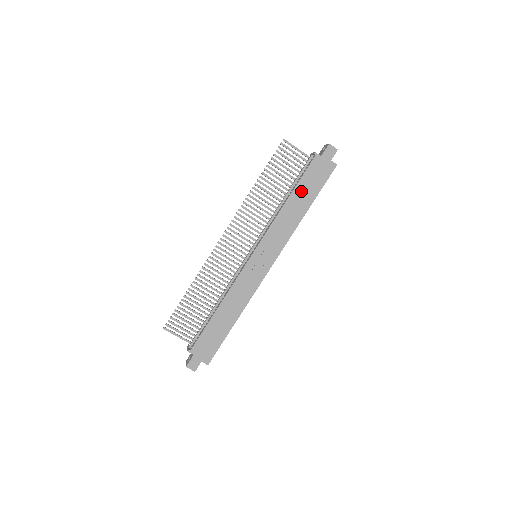
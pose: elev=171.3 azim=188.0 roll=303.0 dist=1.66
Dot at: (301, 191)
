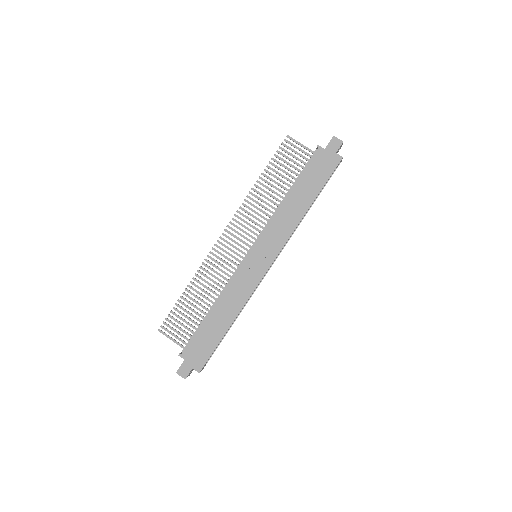
Dot at: (303, 185)
